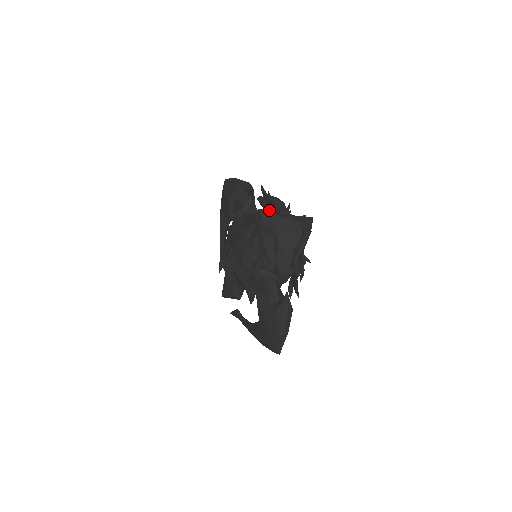
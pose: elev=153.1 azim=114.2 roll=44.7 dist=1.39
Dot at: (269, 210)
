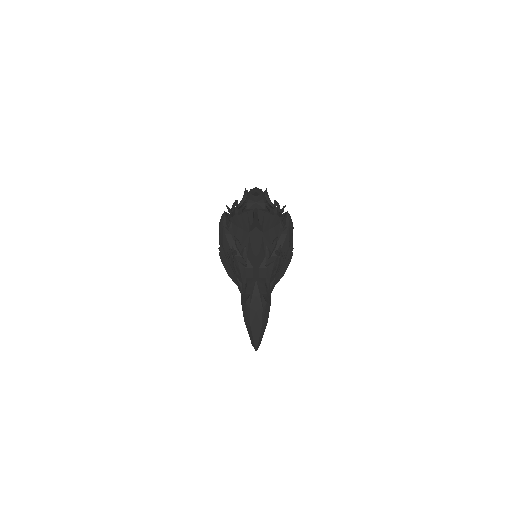
Dot at: (266, 210)
